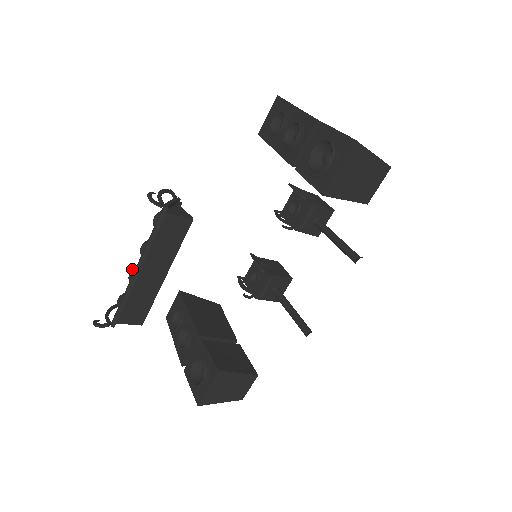
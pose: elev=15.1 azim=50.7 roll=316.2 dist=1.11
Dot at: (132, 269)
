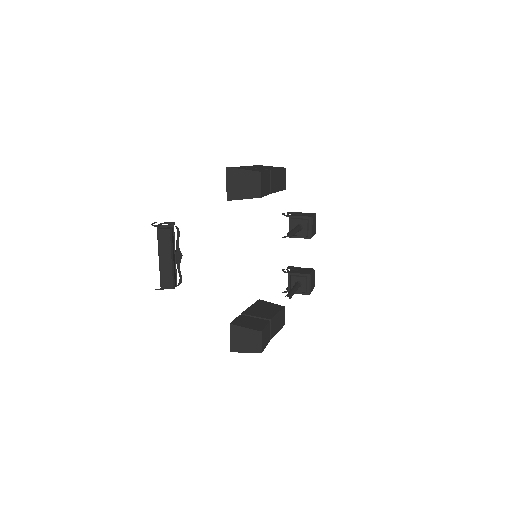
Dot at: occluded
